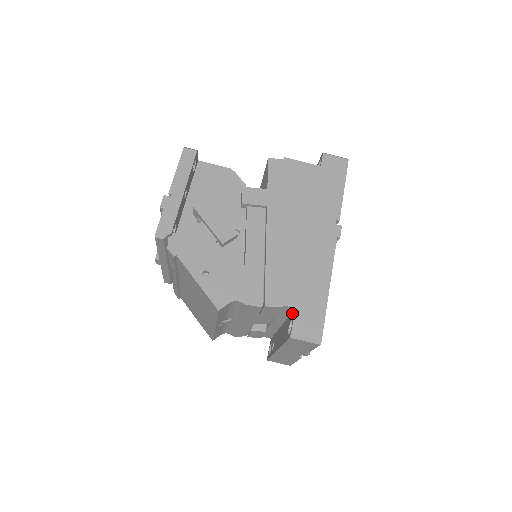
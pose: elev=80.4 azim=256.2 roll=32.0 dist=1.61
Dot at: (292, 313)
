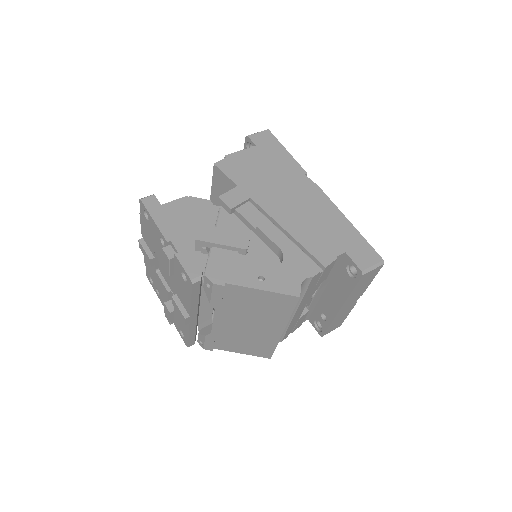
Dot at: (342, 261)
